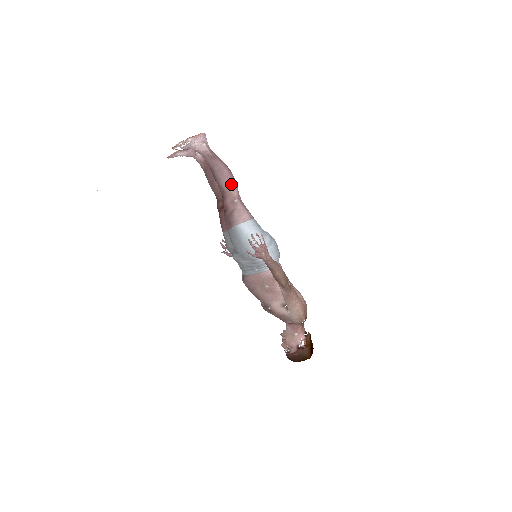
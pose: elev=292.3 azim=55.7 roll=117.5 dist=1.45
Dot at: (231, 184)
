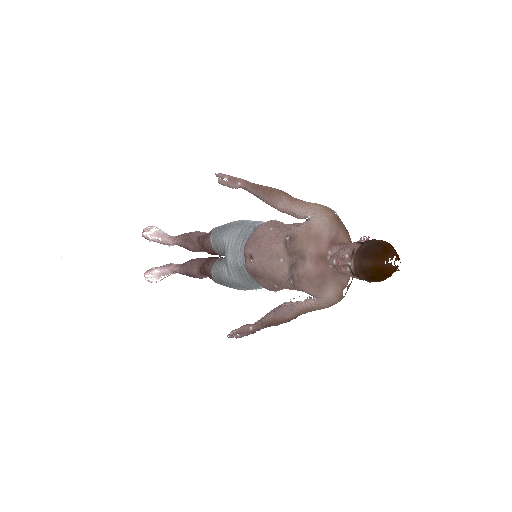
Dot at: occluded
